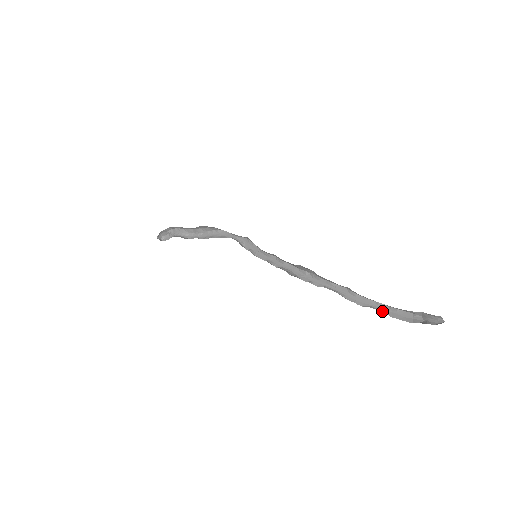
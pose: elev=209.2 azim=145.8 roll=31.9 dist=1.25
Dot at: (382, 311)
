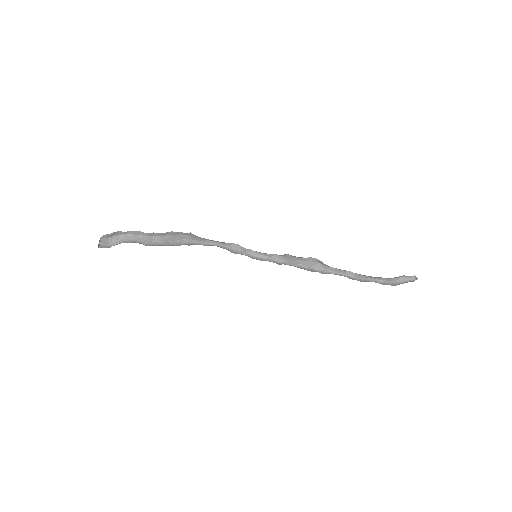
Dot at: (376, 282)
